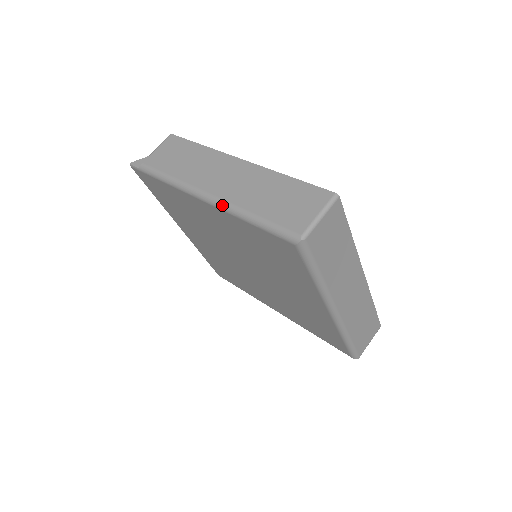
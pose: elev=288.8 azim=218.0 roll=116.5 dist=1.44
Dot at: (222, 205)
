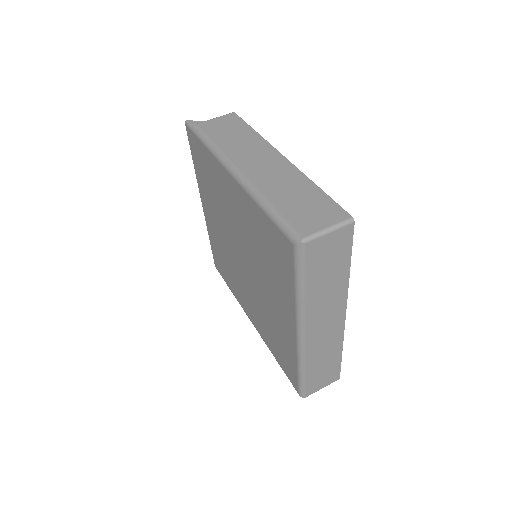
Dot at: (247, 185)
